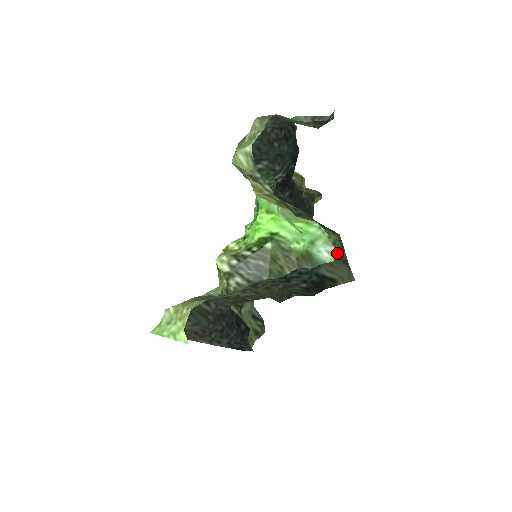
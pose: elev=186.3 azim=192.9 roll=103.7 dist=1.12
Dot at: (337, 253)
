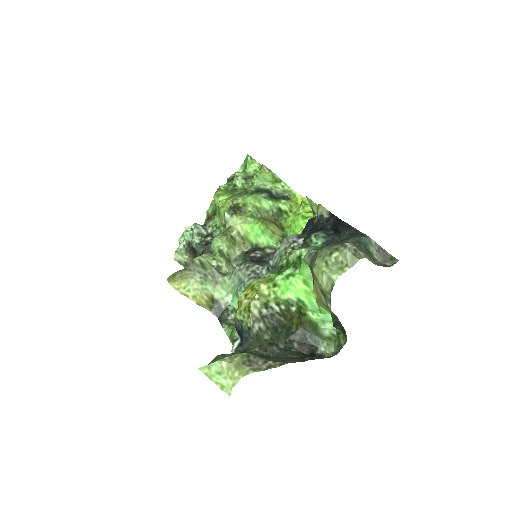
Dot at: occluded
